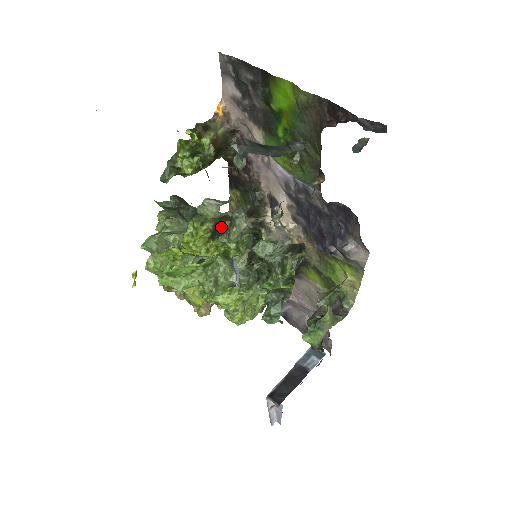
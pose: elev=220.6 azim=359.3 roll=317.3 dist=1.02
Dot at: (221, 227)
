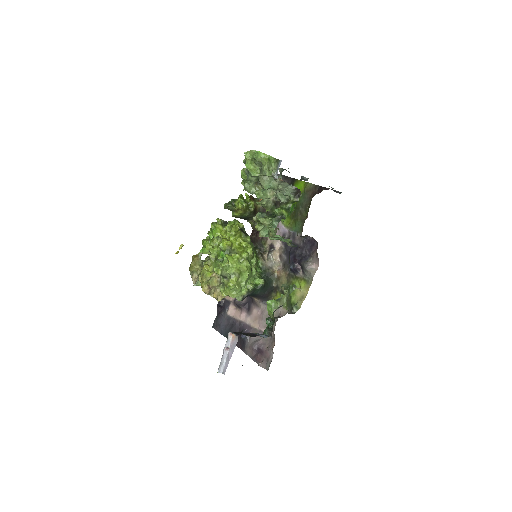
Dot at: (245, 232)
